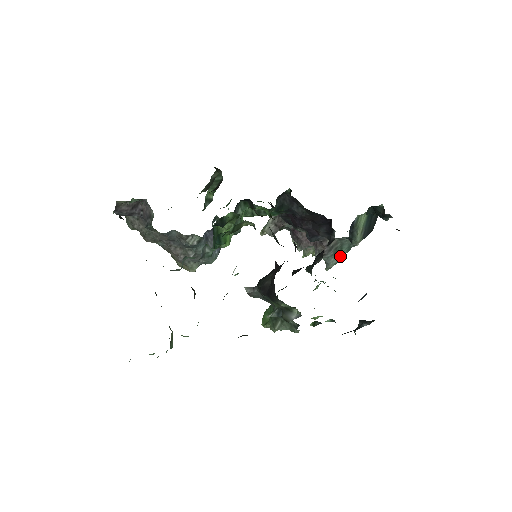
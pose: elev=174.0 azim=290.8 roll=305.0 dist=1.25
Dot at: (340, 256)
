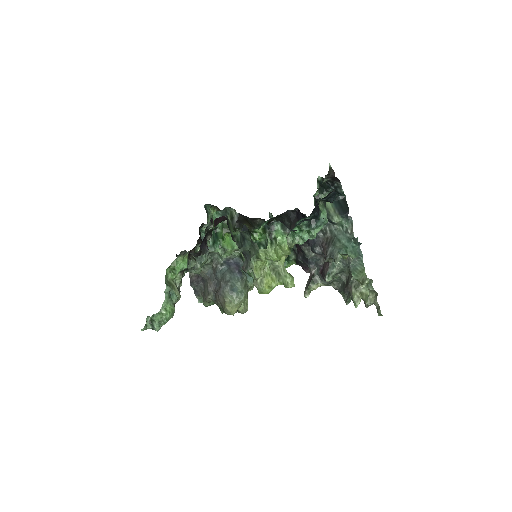
Dot at: (341, 246)
